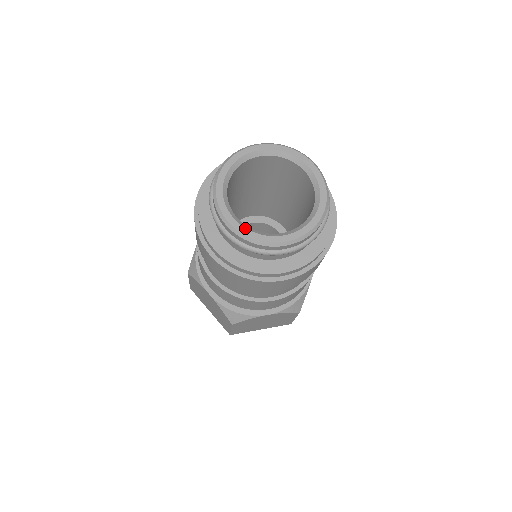
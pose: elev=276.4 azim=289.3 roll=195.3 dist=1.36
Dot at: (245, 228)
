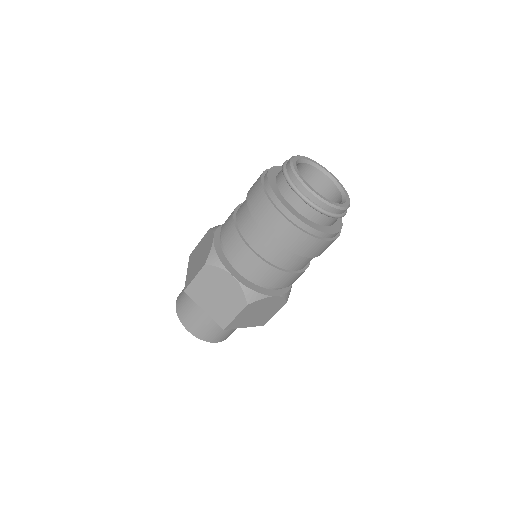
Dot at: occluded
